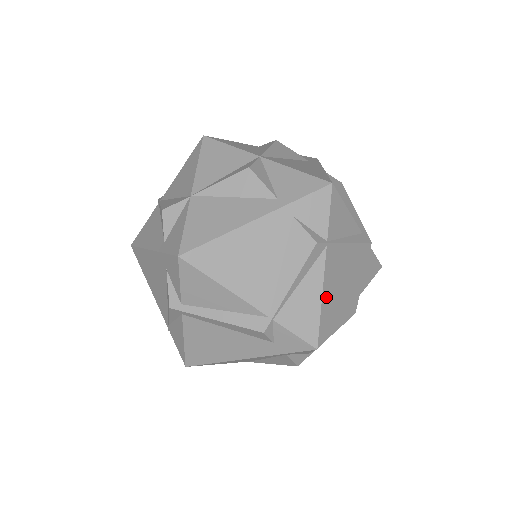
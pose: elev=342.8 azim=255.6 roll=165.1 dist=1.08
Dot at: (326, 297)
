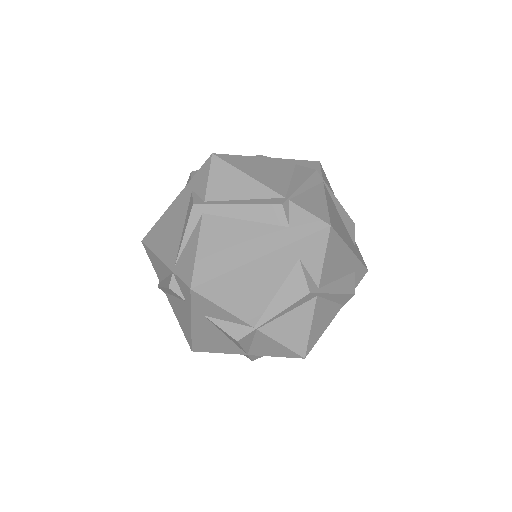
Dot at: (329, 207)
